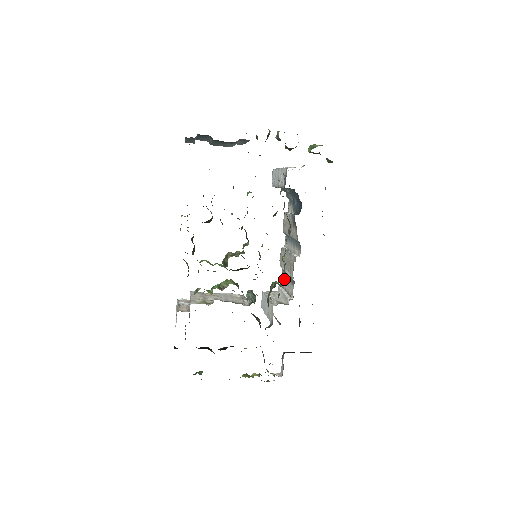
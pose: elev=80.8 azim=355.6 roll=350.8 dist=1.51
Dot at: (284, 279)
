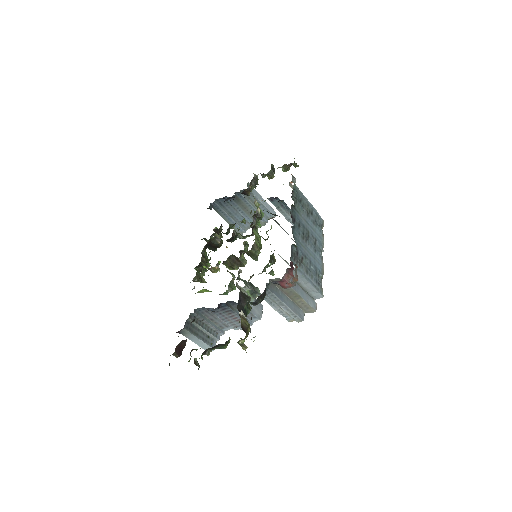
Dot at: occluded
